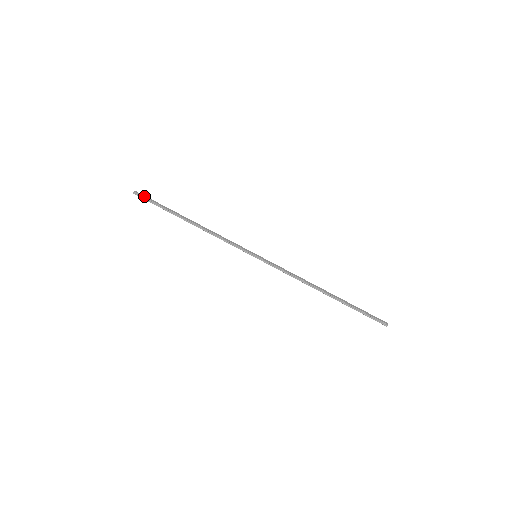
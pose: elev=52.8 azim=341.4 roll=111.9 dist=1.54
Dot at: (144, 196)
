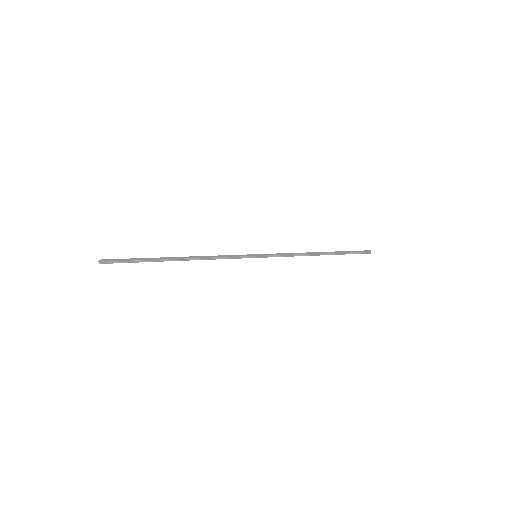
Dot at: (114, 260)
